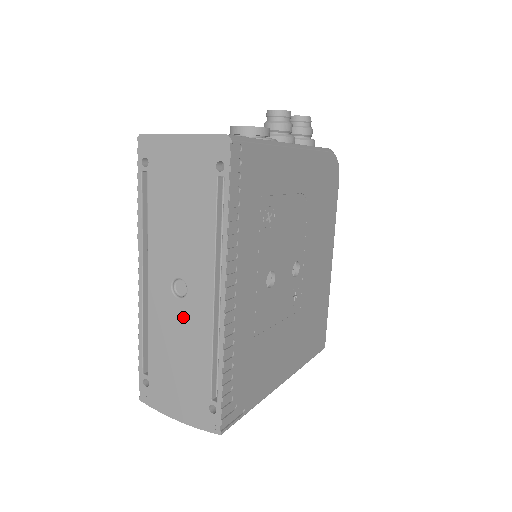
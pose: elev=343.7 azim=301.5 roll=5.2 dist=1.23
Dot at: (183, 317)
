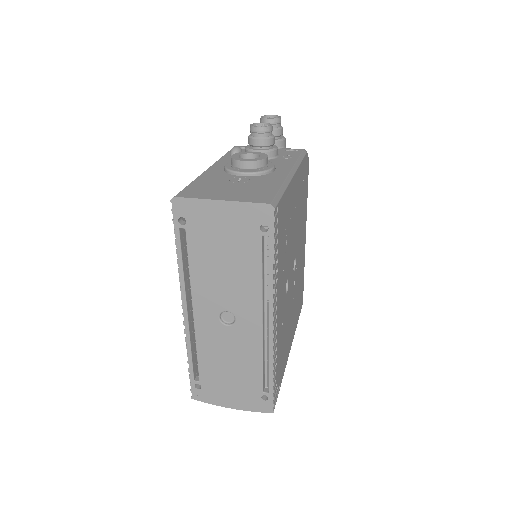
Dot at: (233, 339)
